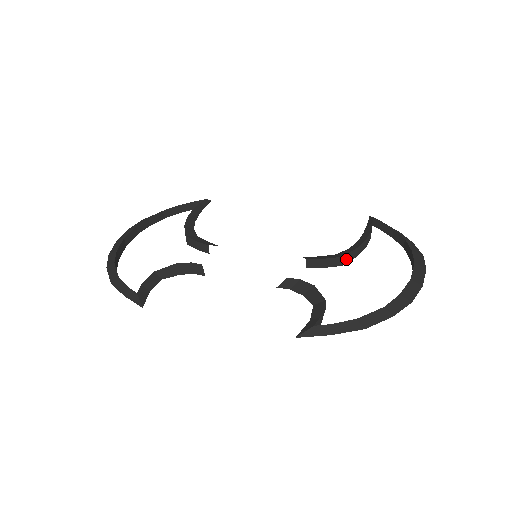
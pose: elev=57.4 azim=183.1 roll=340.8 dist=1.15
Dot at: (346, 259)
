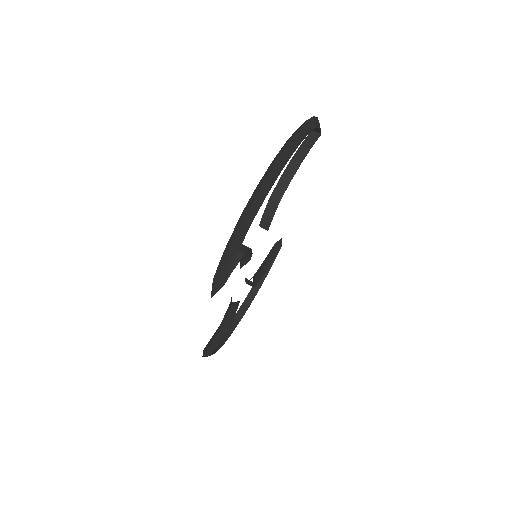
Dot at: (279, 193)
